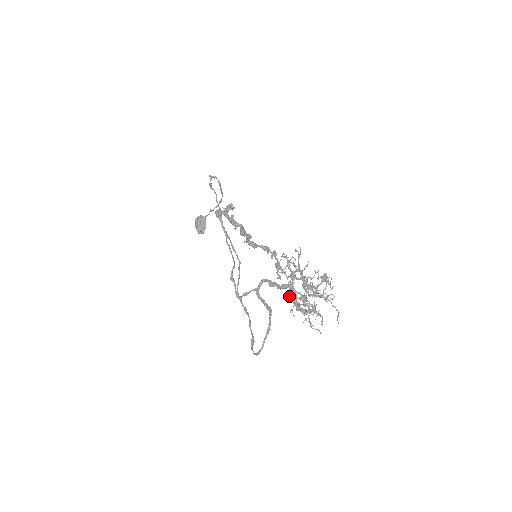
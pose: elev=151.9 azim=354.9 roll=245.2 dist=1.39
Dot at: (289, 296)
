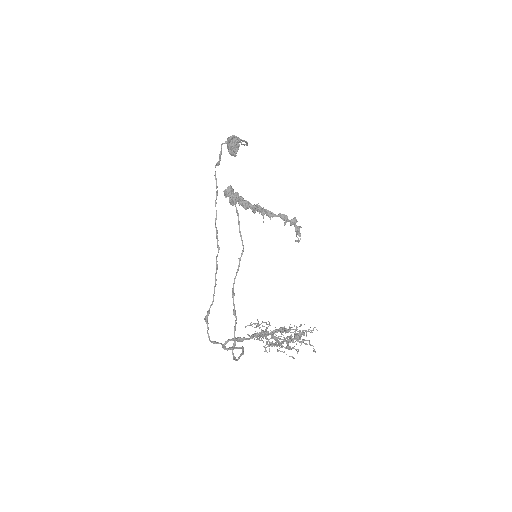
Dot at: occluded
